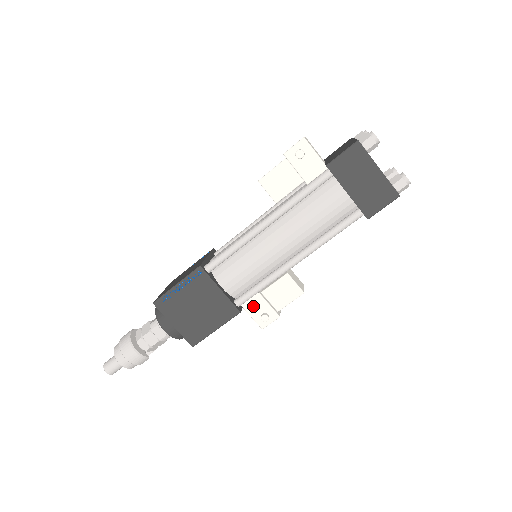
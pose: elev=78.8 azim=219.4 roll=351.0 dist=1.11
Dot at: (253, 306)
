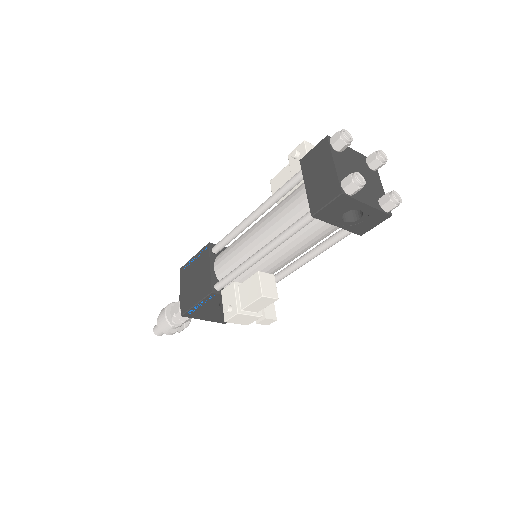
Dot at: (227, 295)
